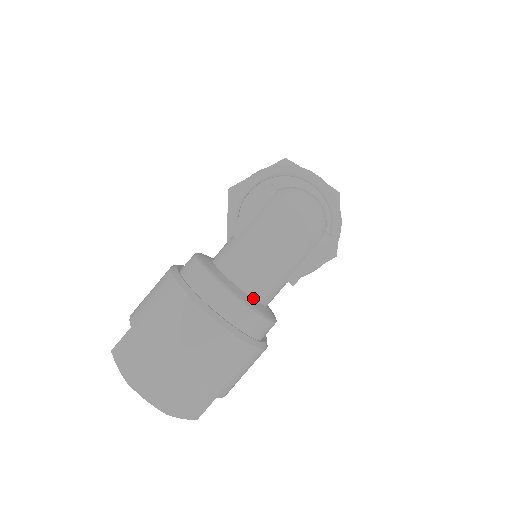
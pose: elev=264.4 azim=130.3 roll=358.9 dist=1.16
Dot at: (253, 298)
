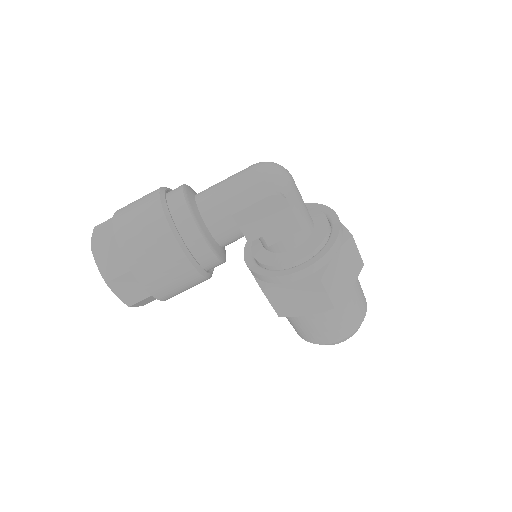
Dot at: (199, 208)
